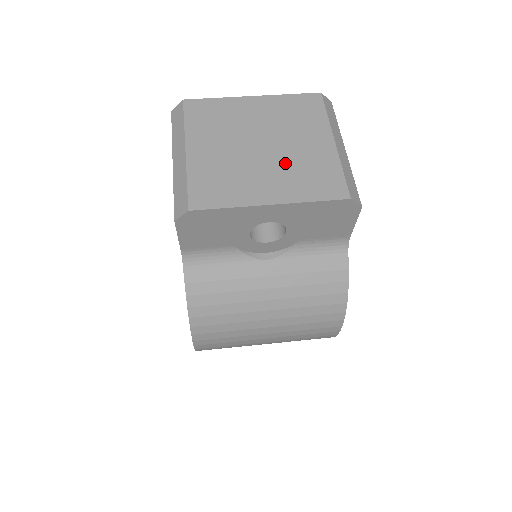
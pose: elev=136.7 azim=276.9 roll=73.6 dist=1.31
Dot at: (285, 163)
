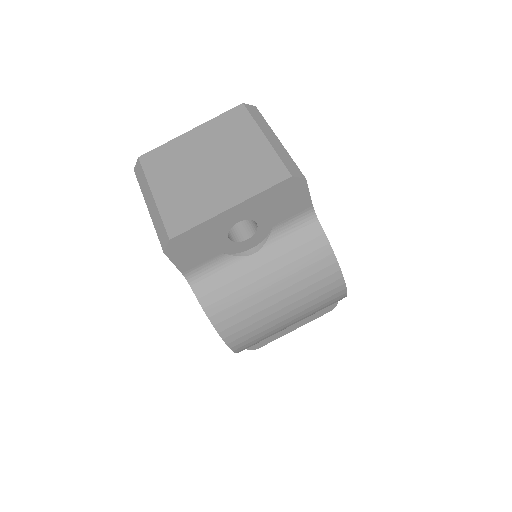
Dot at: (232, 171)
